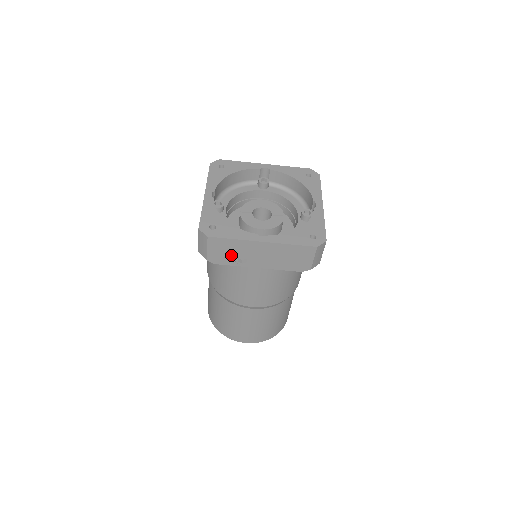
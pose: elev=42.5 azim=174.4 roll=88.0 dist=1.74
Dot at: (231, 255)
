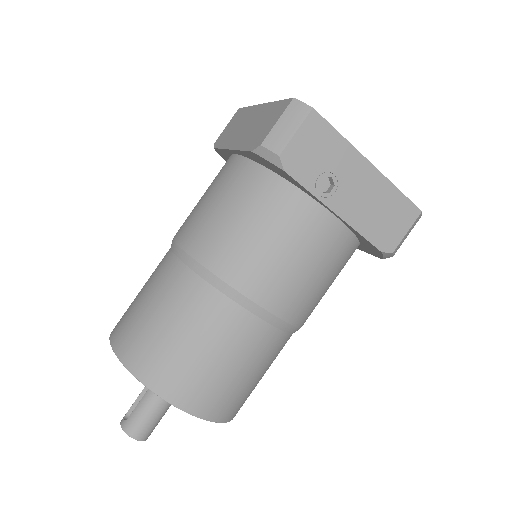
Dot at: (318, 166)
